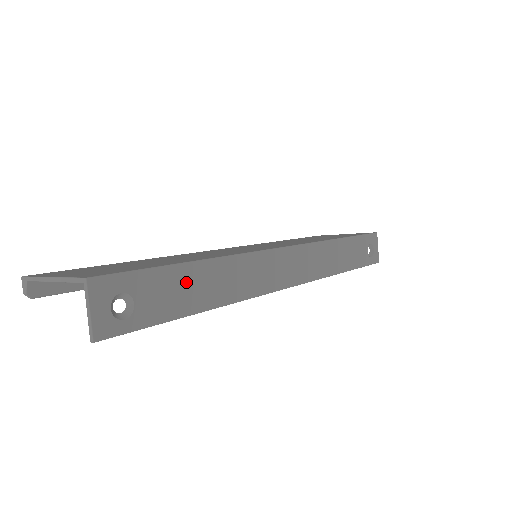
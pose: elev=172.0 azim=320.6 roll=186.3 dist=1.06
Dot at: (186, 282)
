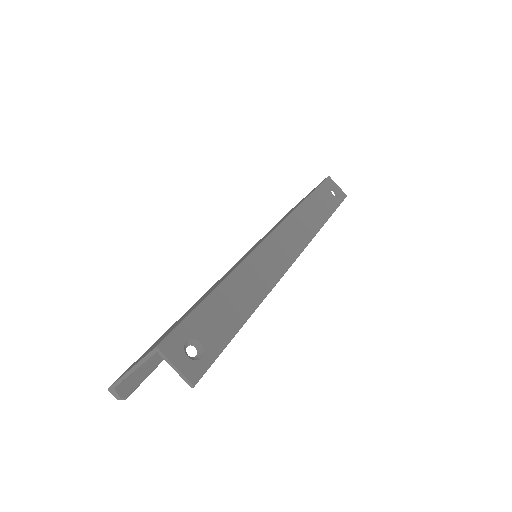
Dot at: (223, 304)
